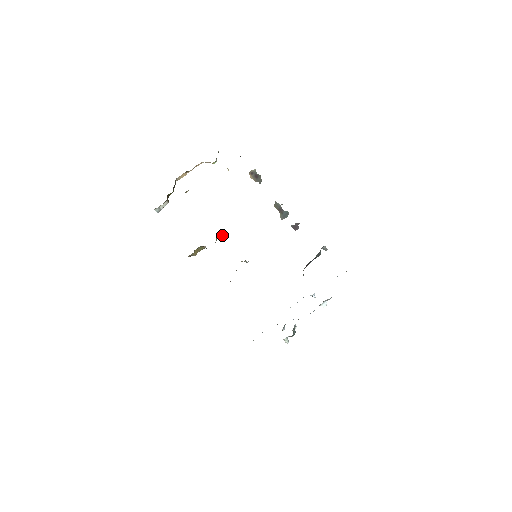
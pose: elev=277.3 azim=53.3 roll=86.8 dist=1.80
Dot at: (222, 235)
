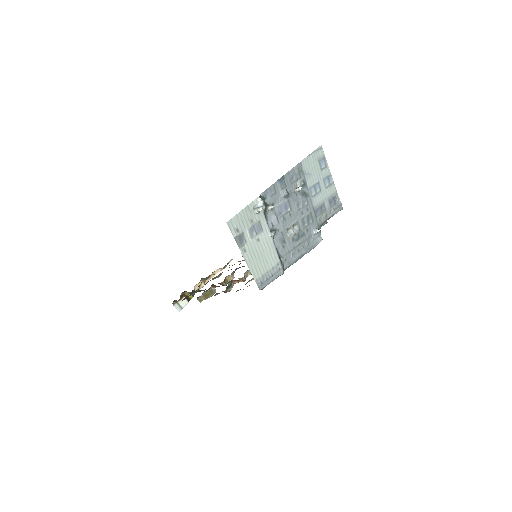
Dot at: occluded
